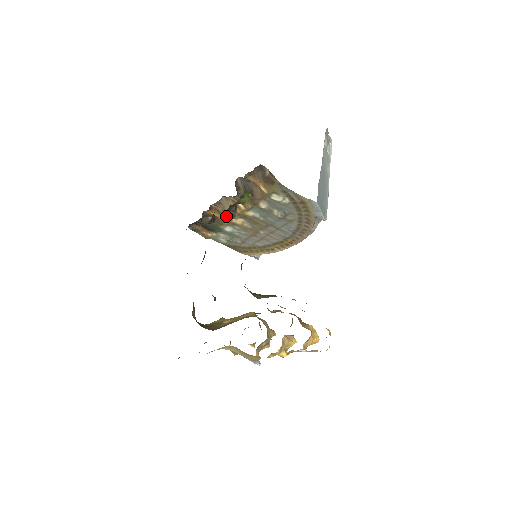
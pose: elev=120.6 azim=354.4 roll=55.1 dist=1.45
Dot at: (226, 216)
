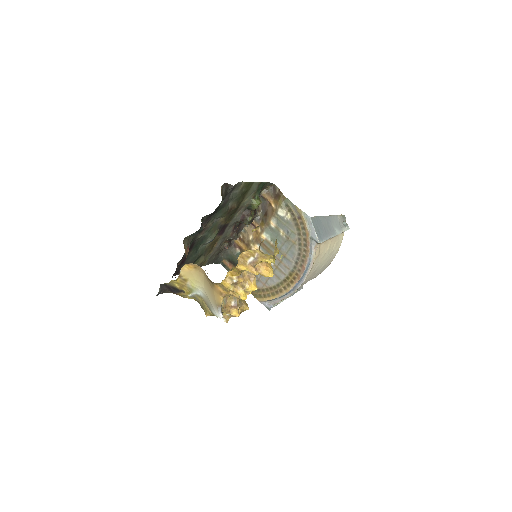
Dot at: (242, 221)
